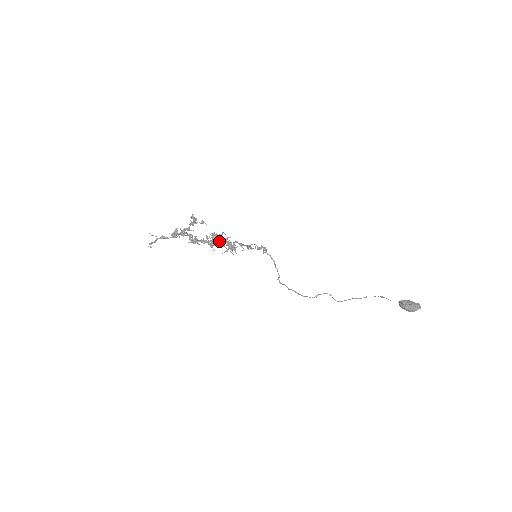
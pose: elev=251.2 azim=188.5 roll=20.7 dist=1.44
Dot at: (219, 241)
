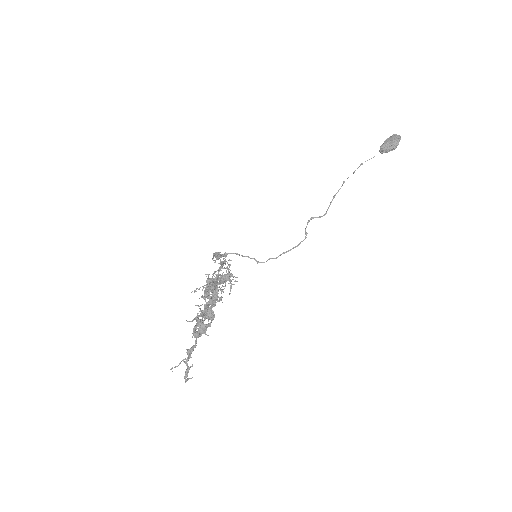
Dot at: (216, 286)
